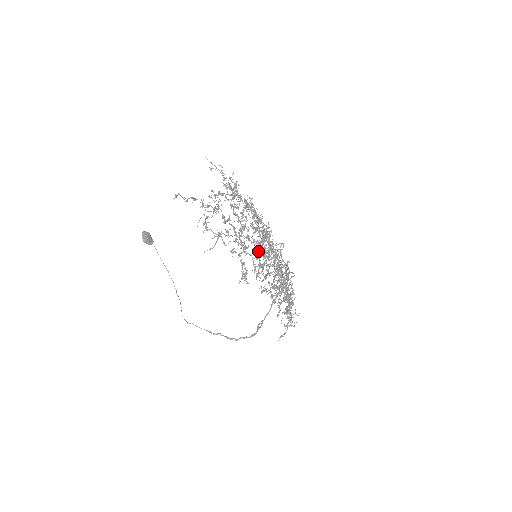
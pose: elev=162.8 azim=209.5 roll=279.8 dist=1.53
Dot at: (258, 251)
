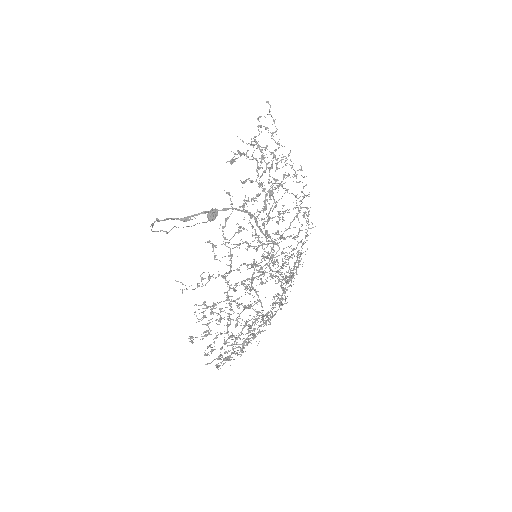
Dot at: occluded
